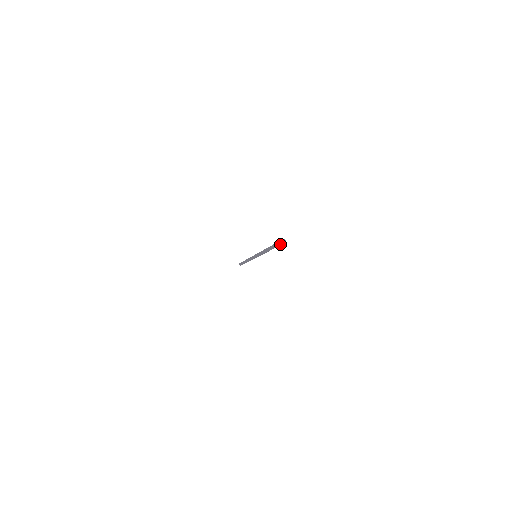
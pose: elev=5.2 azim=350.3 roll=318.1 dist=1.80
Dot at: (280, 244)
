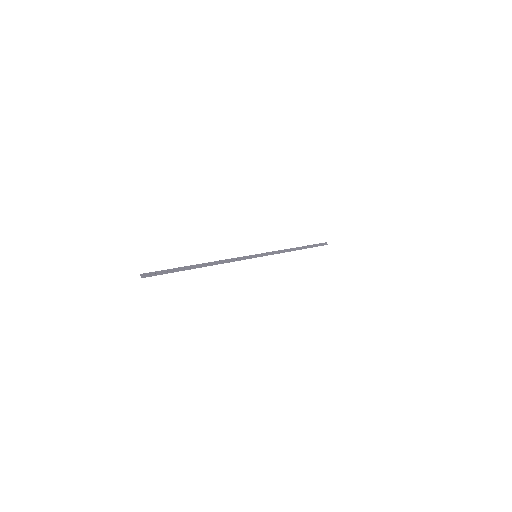
Dot at: (156, 274)
